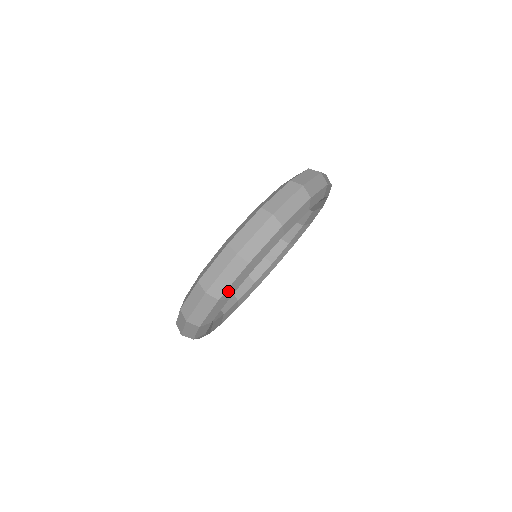
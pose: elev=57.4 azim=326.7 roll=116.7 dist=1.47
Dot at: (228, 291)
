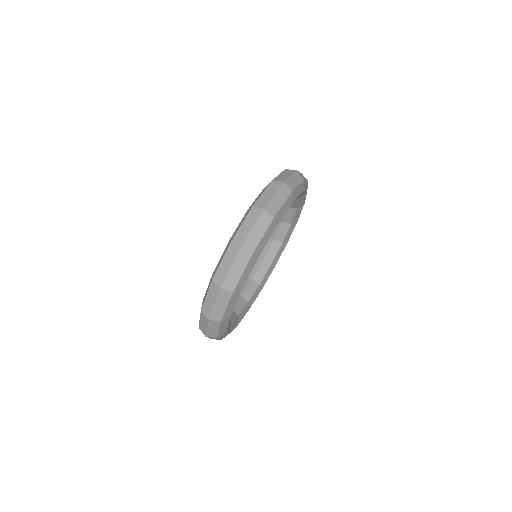
Dot at: (259, 246)
